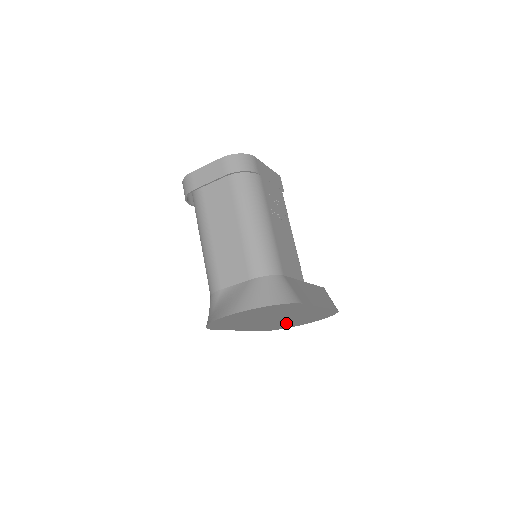
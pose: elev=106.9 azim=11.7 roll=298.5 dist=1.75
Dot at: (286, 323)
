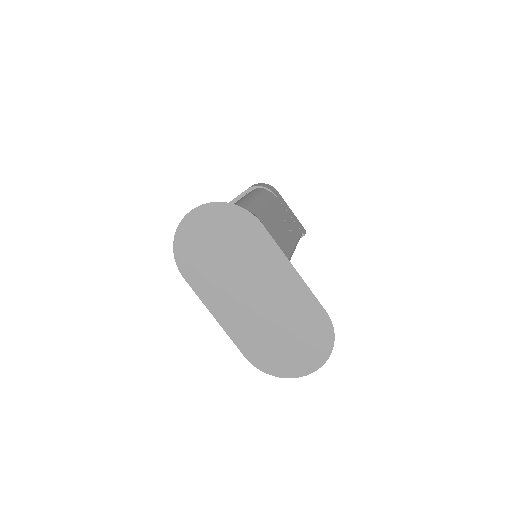
Dot at: (272, 337)
